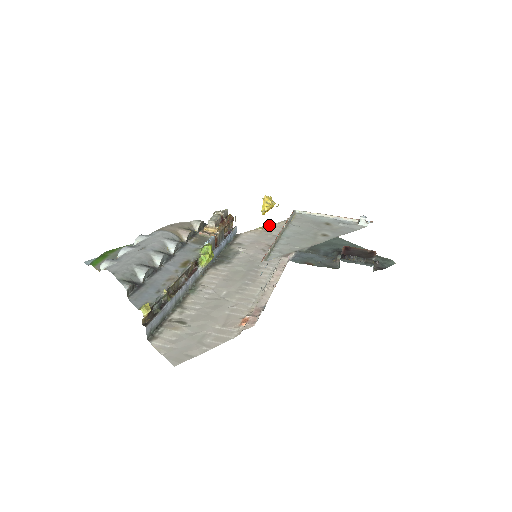
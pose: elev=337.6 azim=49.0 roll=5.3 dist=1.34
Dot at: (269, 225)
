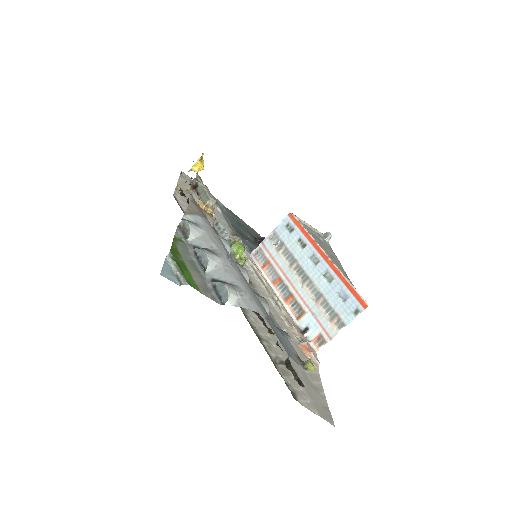
Dot at: (178, 181)
